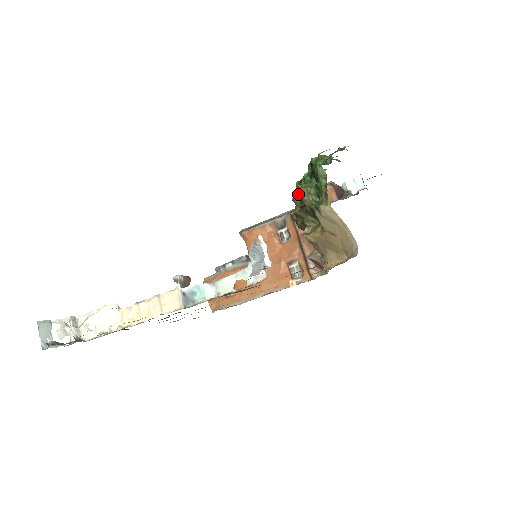
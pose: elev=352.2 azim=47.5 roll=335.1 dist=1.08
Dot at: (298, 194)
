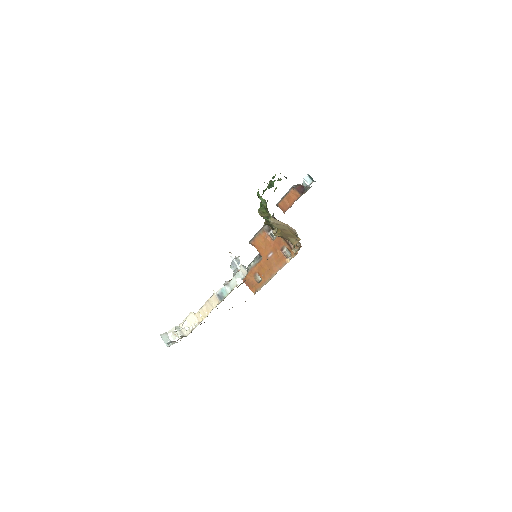
Dot at: occluded
